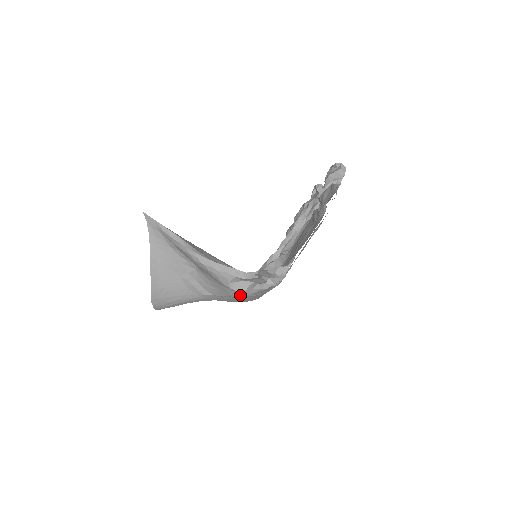
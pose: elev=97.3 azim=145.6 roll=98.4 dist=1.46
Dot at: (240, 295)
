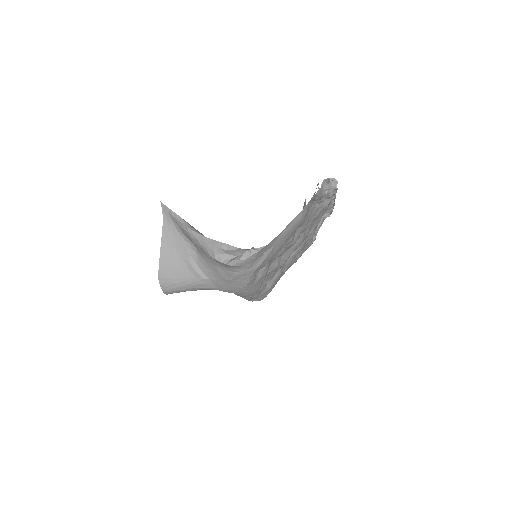
Dot at: (229, 275)
